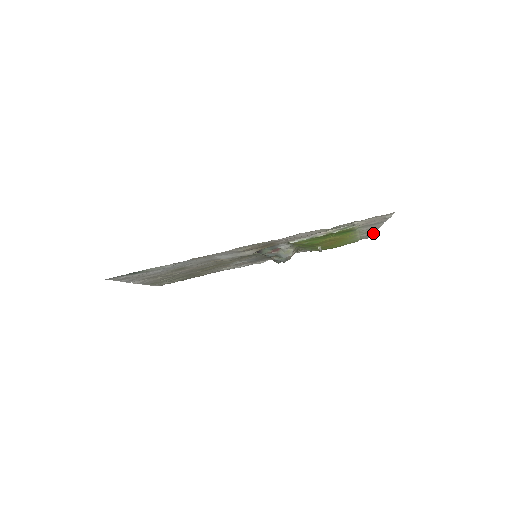
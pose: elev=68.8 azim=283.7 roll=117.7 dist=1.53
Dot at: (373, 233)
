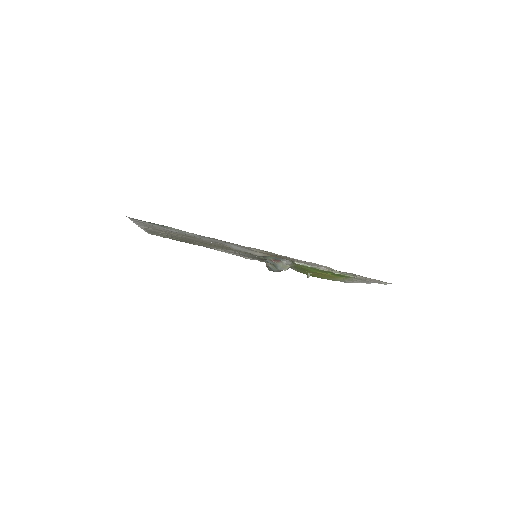
Dot at: occluded
